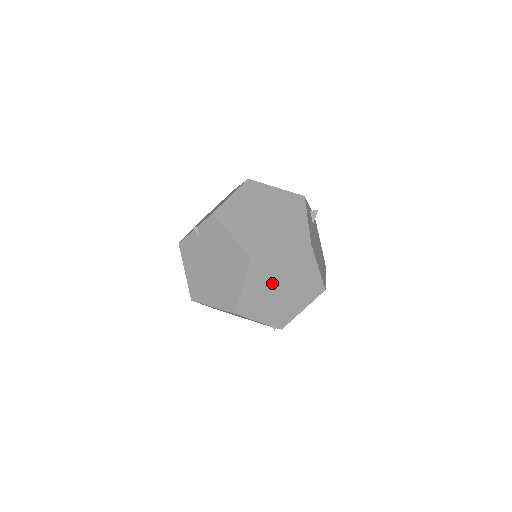
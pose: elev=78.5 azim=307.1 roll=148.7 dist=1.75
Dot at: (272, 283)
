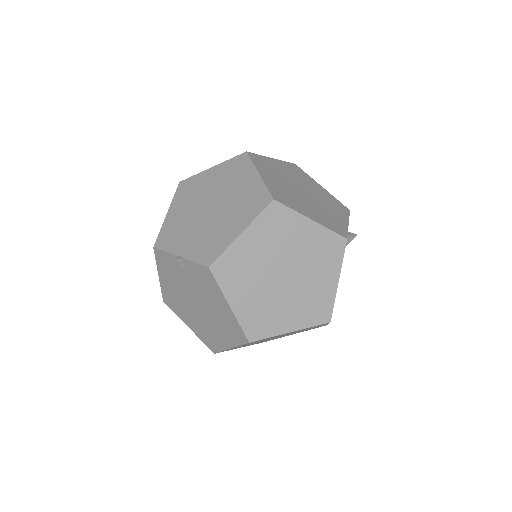
Dot at: (267, 339)
